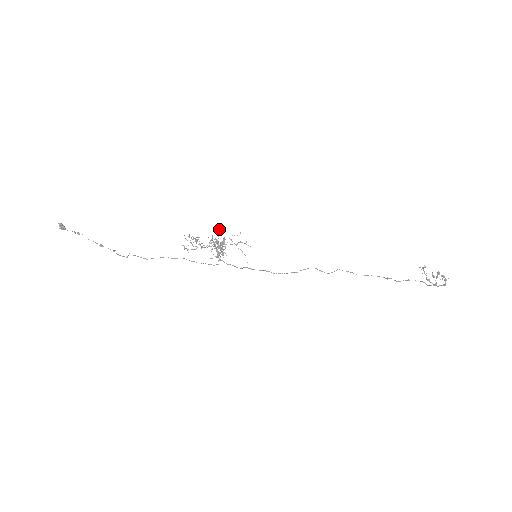
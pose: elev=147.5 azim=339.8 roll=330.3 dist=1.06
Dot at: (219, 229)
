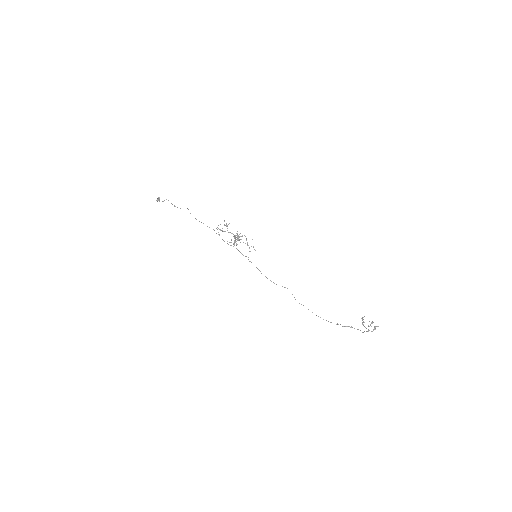
Dot at: occluded
